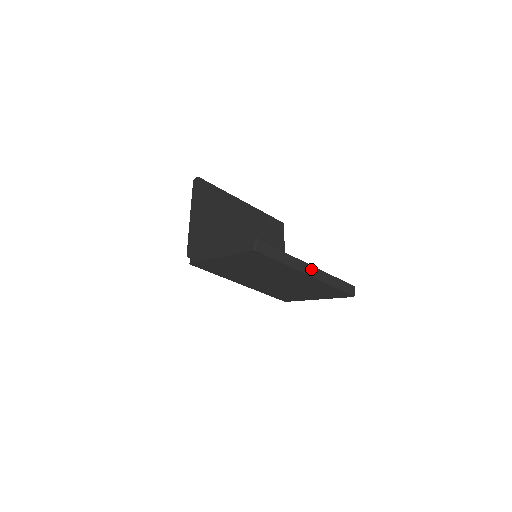
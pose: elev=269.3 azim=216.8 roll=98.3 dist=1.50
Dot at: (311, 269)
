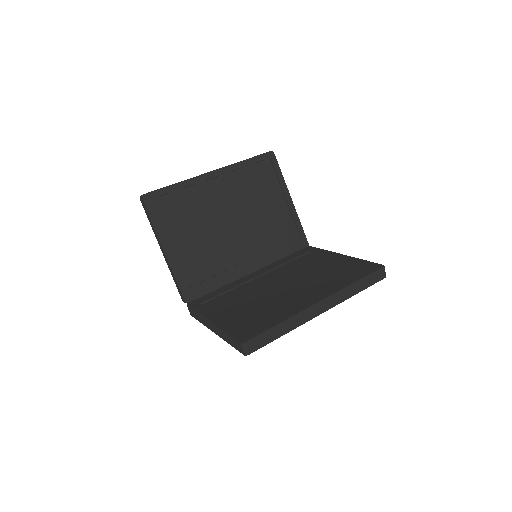
Dot at: (321, 305)
